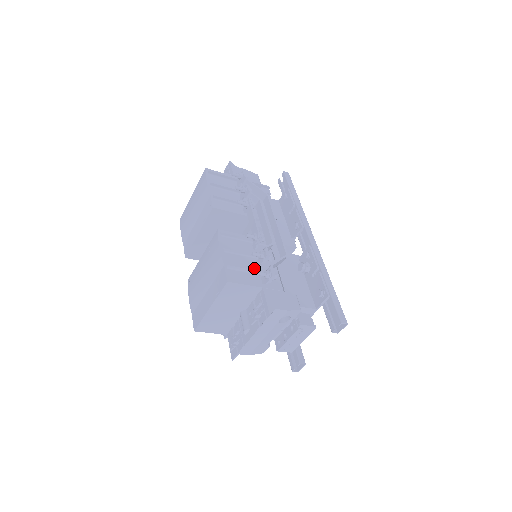
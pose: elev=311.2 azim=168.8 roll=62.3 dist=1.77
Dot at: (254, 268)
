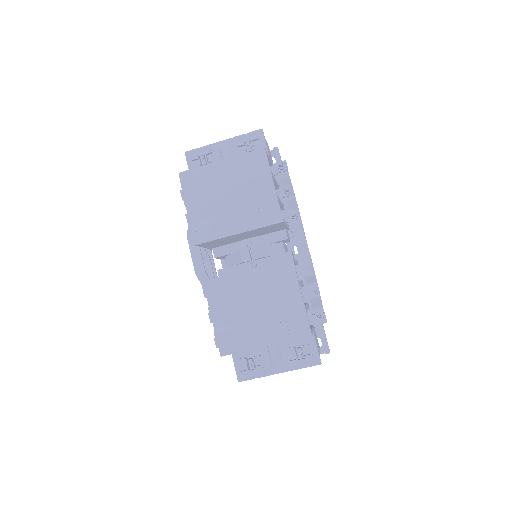
Dot at: (307, 307)
